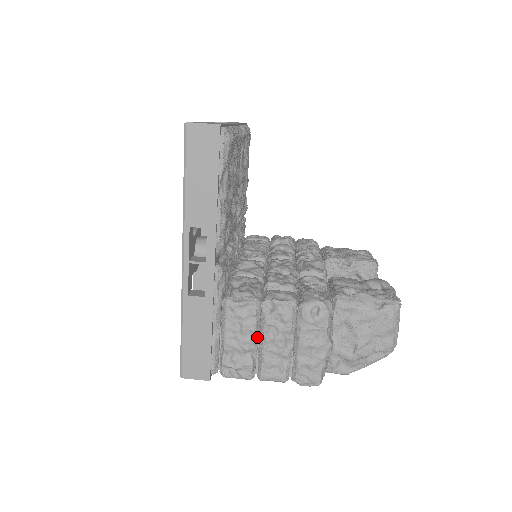
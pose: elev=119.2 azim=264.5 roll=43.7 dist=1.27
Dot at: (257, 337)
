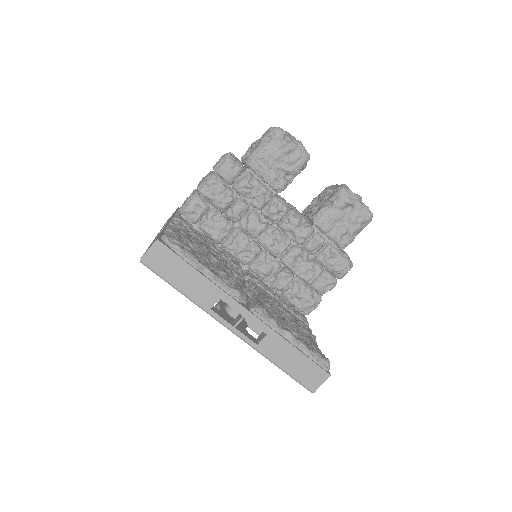
Dot at: occluded
